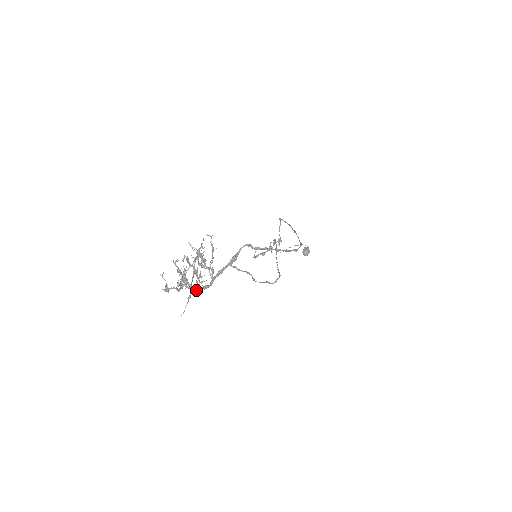
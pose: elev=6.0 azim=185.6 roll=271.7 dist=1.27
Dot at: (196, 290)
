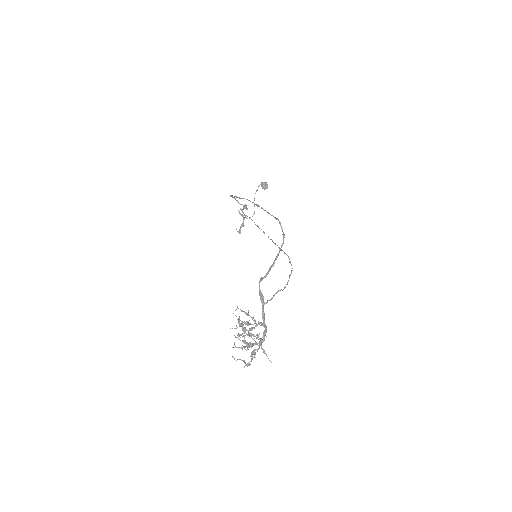
Dot at: occluded
